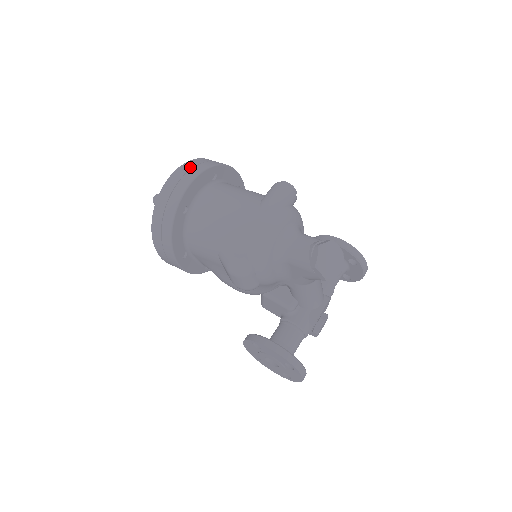
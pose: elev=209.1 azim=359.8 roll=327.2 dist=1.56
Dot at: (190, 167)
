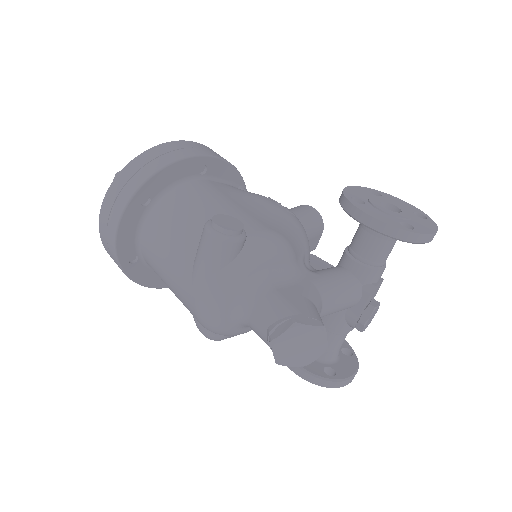
Dot at: (110, 204)
